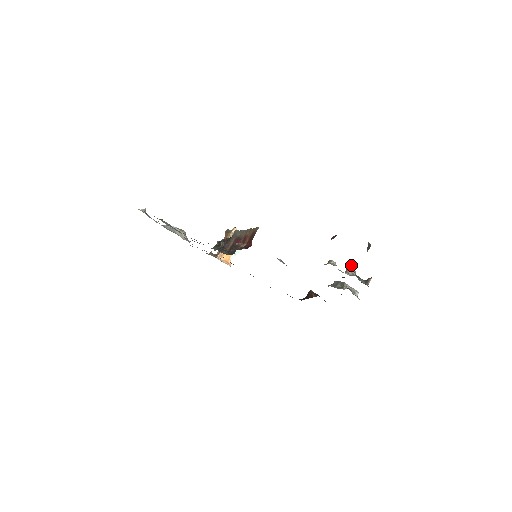
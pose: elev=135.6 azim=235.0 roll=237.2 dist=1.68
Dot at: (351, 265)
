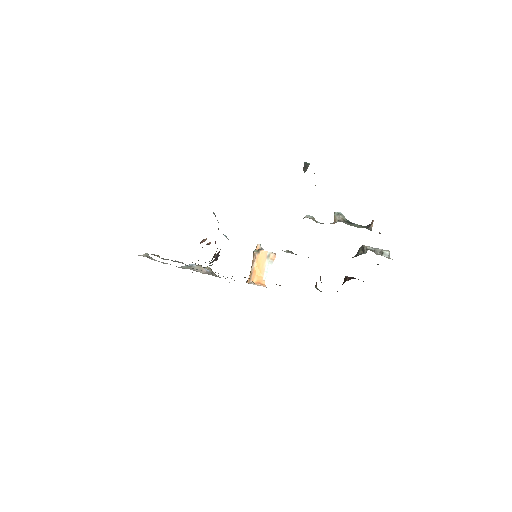
Dot at: (335, 212)
